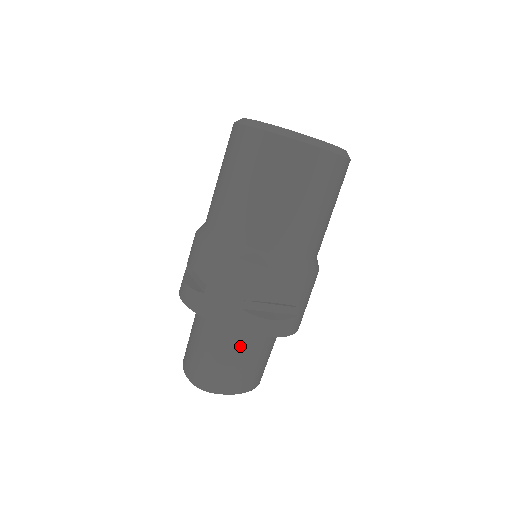
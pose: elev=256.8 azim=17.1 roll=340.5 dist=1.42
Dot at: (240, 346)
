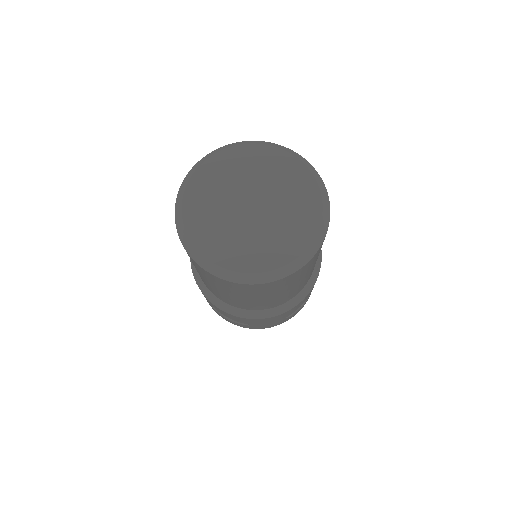
Dot at: occluded
